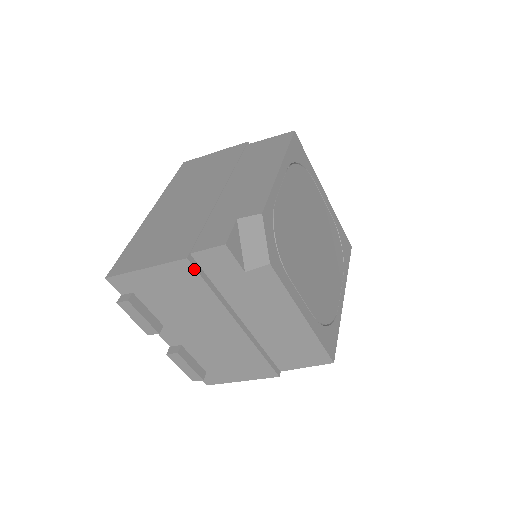
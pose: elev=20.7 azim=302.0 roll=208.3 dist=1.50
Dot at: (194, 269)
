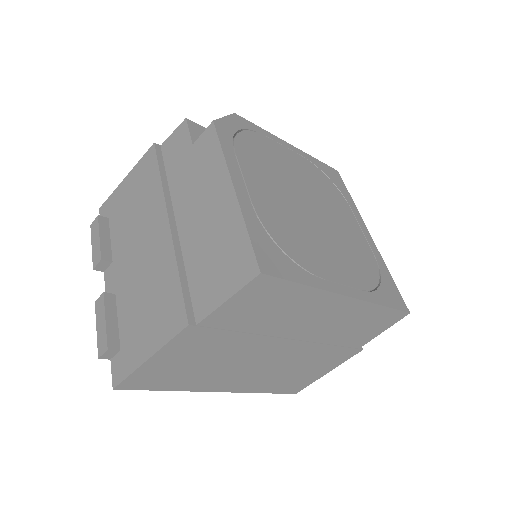
Dot at: (155, 154)
